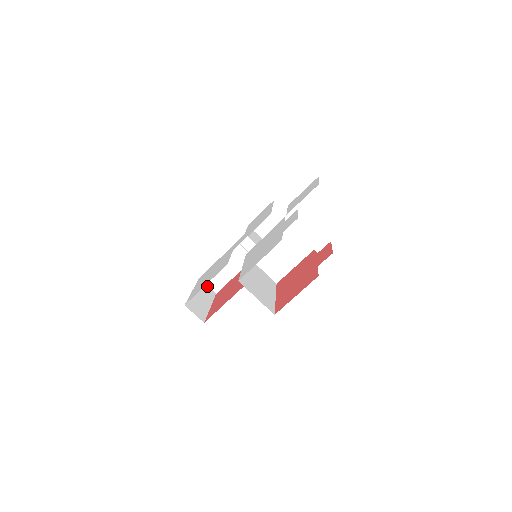
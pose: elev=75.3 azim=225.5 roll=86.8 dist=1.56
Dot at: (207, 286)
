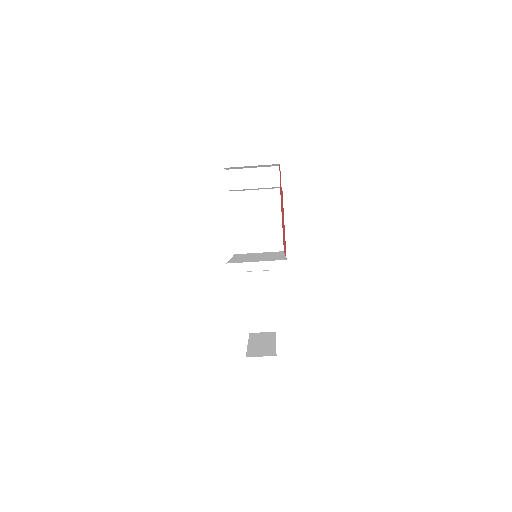
Dot at: (262, 333)
